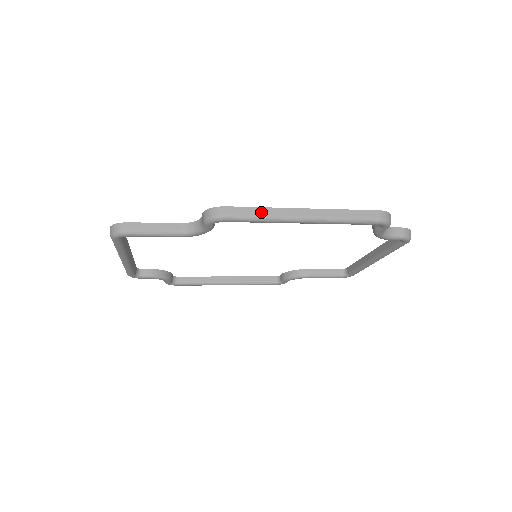
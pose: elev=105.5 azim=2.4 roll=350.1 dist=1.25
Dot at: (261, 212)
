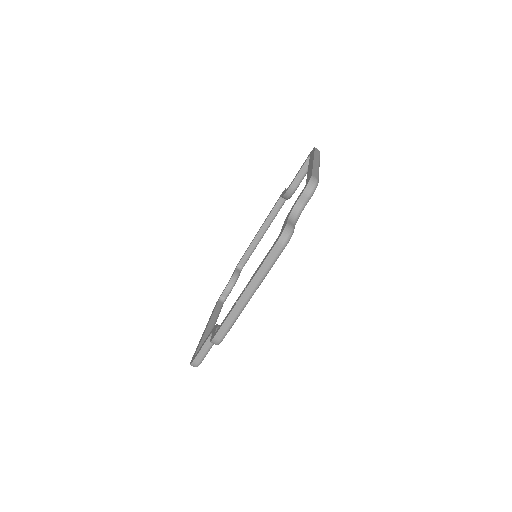
Dot at: (230, 320)
